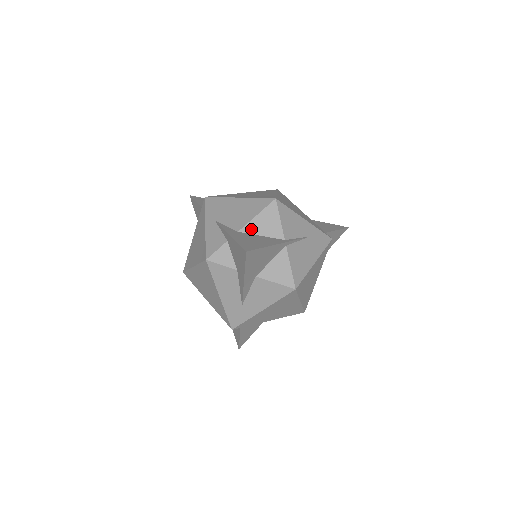
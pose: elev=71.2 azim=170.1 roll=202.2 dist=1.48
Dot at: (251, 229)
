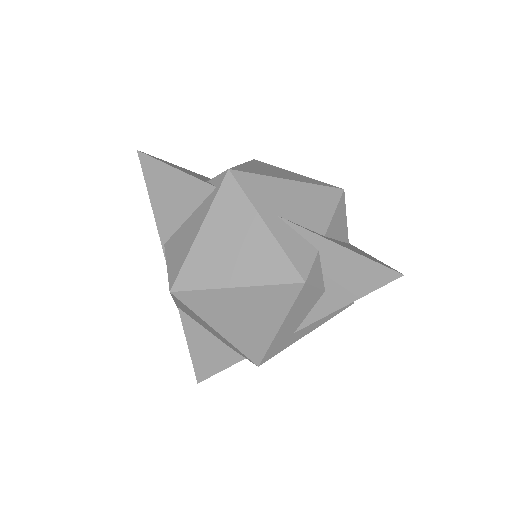
Dot at: (332, 232)
